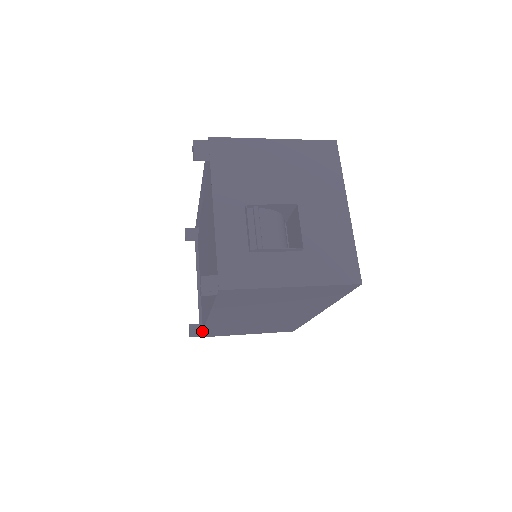
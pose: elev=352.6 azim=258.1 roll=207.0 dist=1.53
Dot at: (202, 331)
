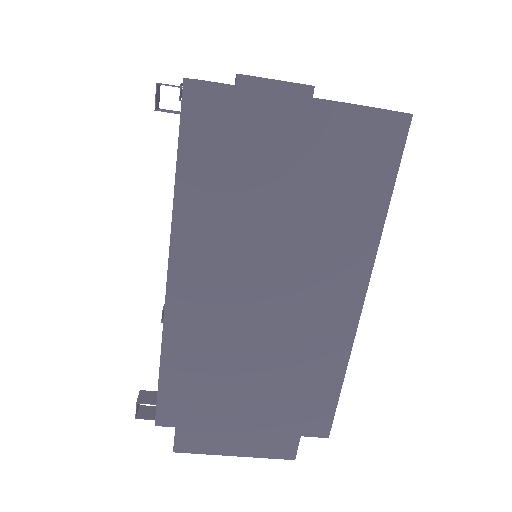
Dot at: occluded
